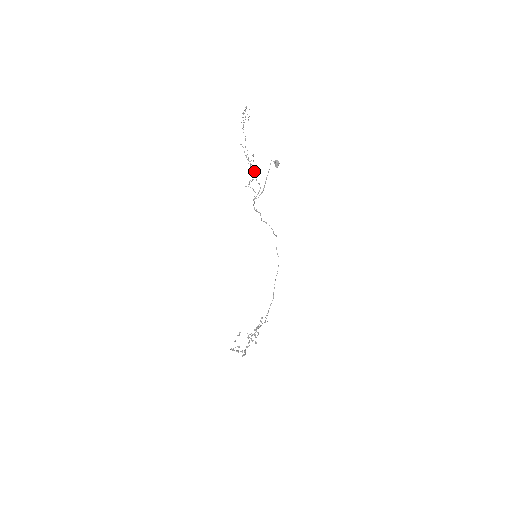
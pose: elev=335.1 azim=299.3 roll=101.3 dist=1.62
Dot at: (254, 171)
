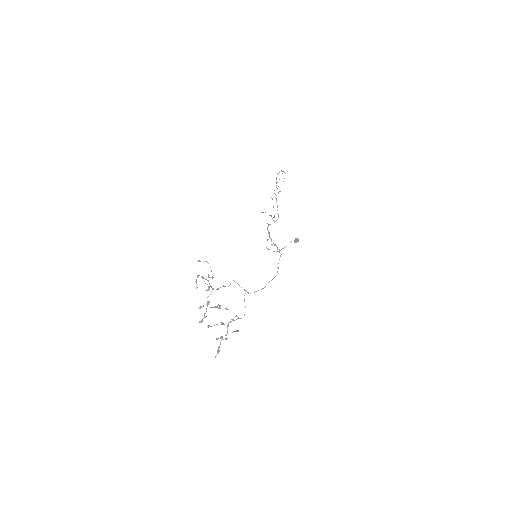
Dot at: occluded
